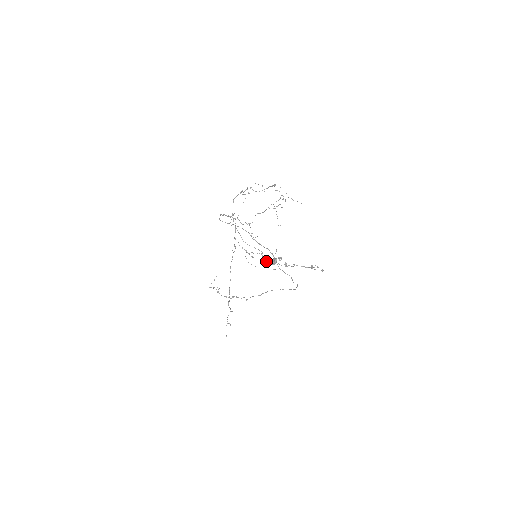
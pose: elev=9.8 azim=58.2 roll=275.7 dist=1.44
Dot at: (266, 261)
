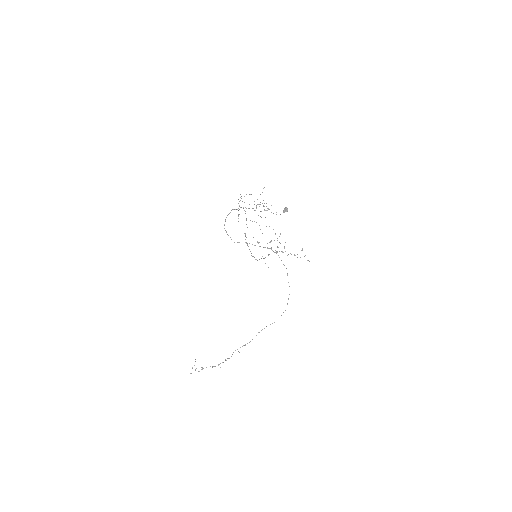
Dot at: occluded
